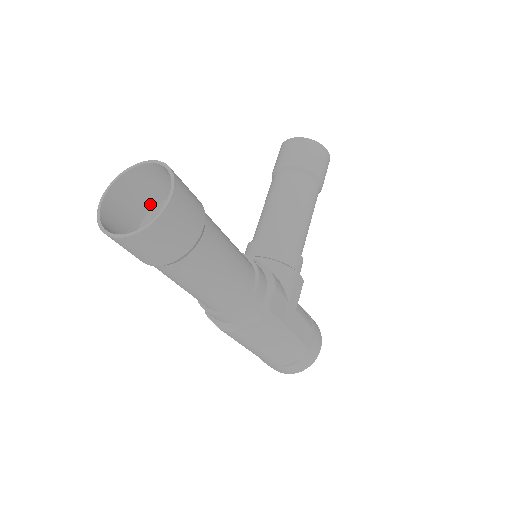
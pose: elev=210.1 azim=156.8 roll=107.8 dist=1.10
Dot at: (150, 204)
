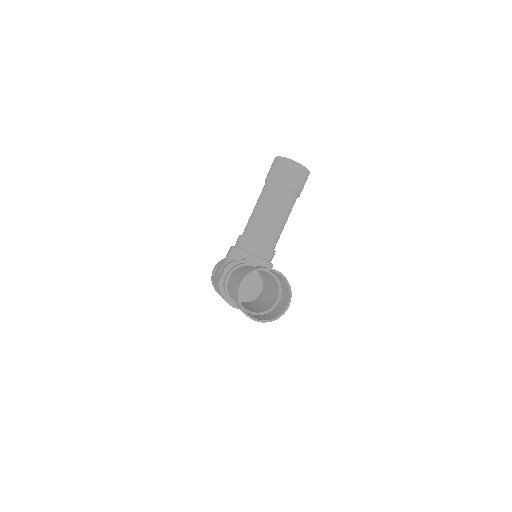
Dot at: occluded
